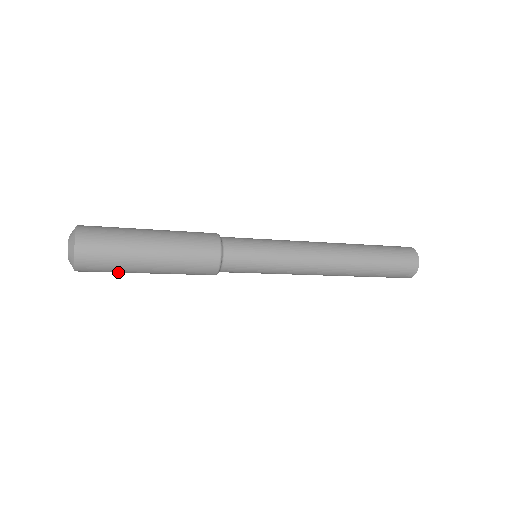
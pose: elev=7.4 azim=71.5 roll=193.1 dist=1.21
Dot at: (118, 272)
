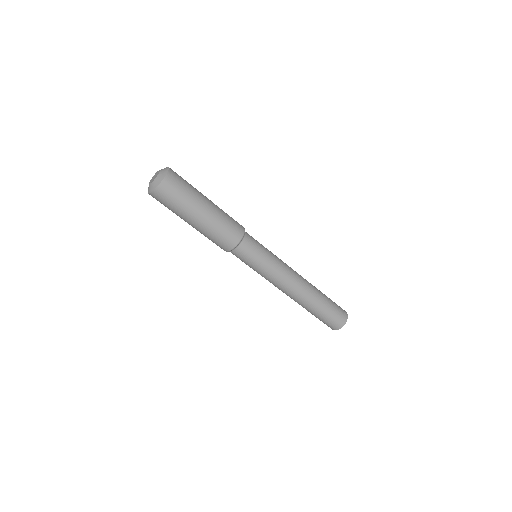
Dot at: (177, 209)
